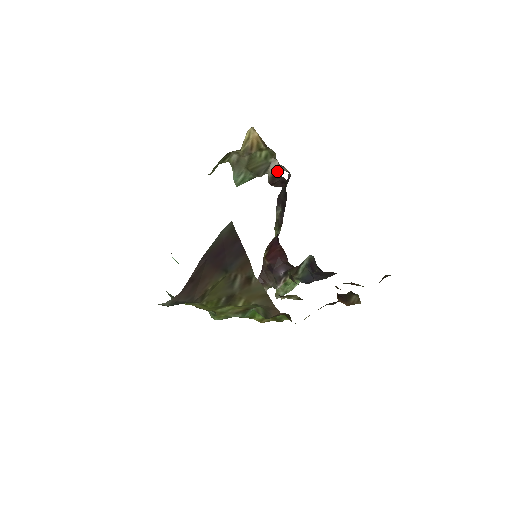
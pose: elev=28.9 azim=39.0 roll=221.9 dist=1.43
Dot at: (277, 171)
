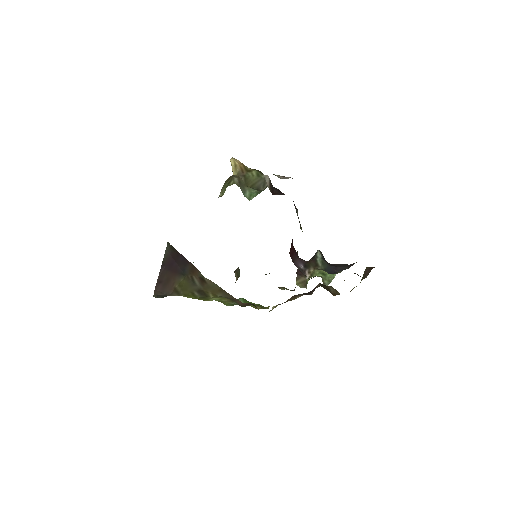
Dot at: (271, 184)
